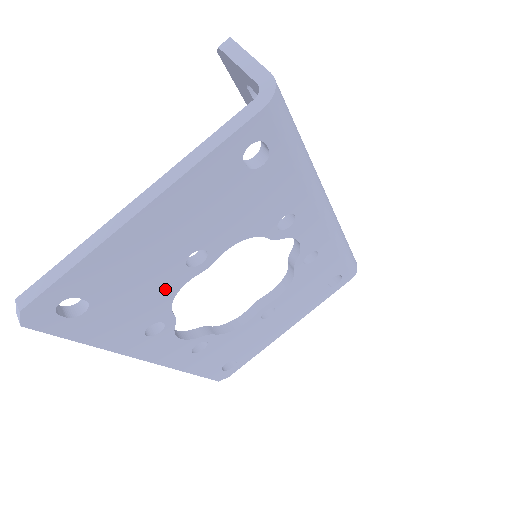
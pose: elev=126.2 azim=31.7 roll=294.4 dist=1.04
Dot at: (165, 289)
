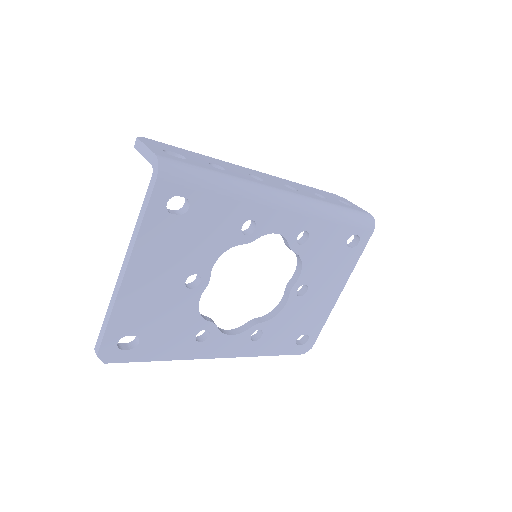
Dot at: (186, 309)
